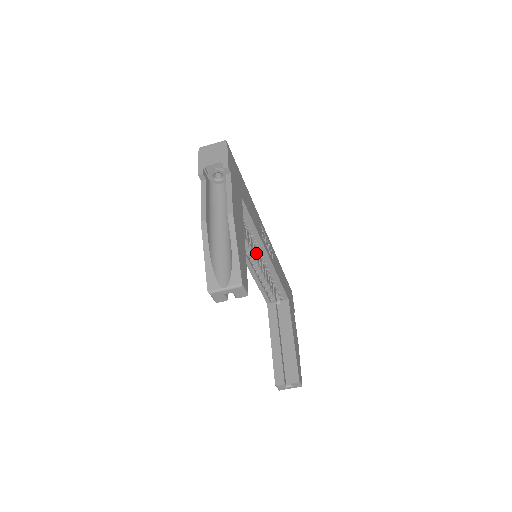
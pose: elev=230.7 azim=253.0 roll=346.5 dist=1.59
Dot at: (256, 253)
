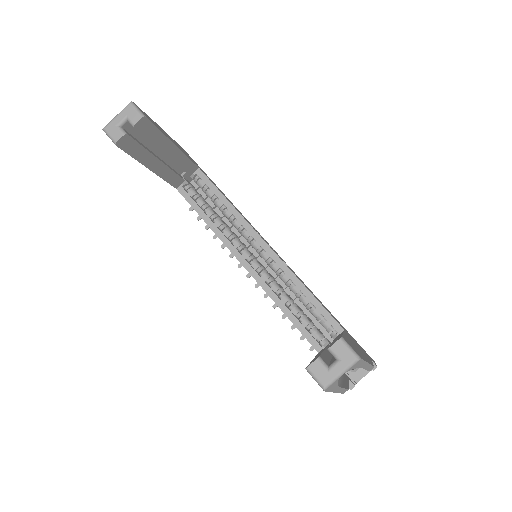
Dot at: occluded
